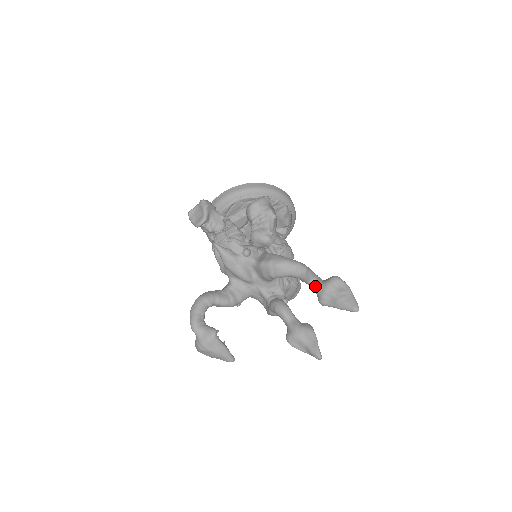
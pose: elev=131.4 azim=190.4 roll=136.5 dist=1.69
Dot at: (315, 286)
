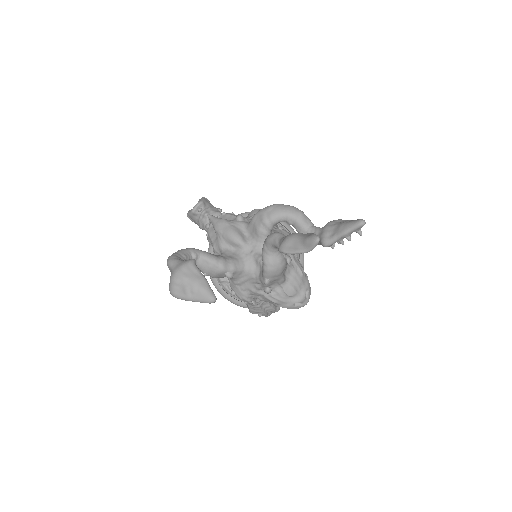
Dot at: (315, 231)
